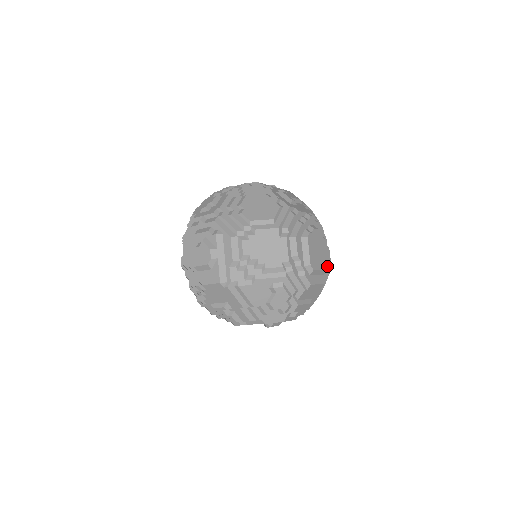
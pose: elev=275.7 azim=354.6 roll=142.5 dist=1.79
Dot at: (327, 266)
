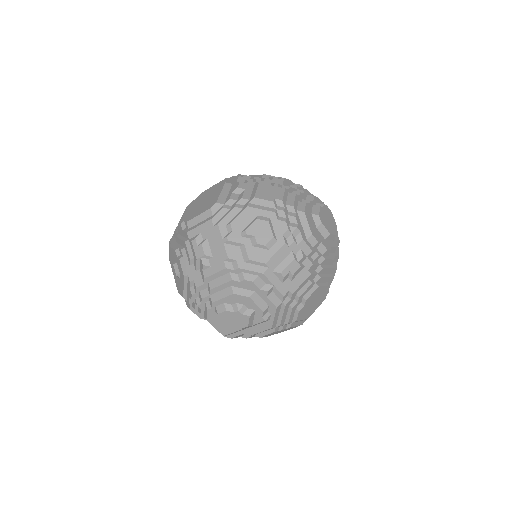
Dot at: occluded
